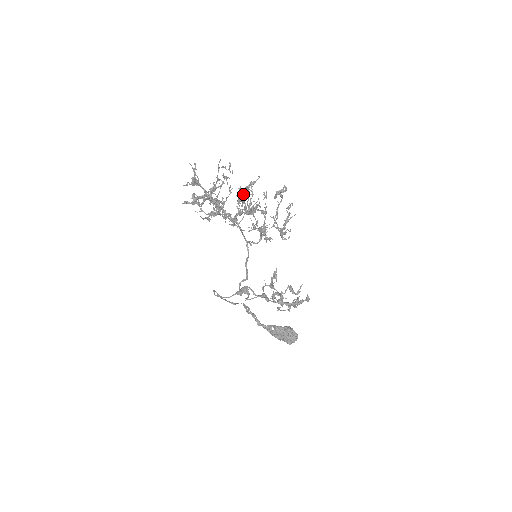
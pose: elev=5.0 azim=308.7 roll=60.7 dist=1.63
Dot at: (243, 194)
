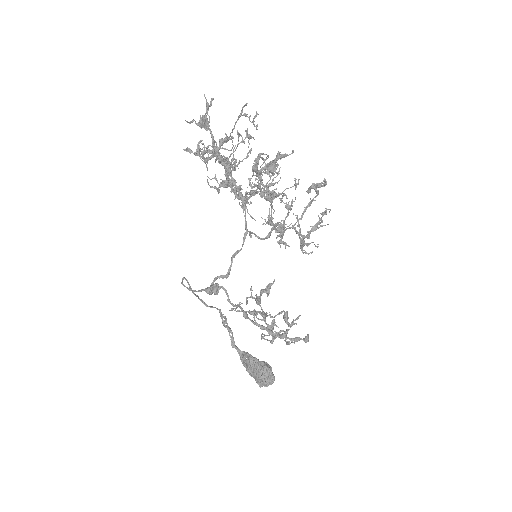
Dot at: occluded
